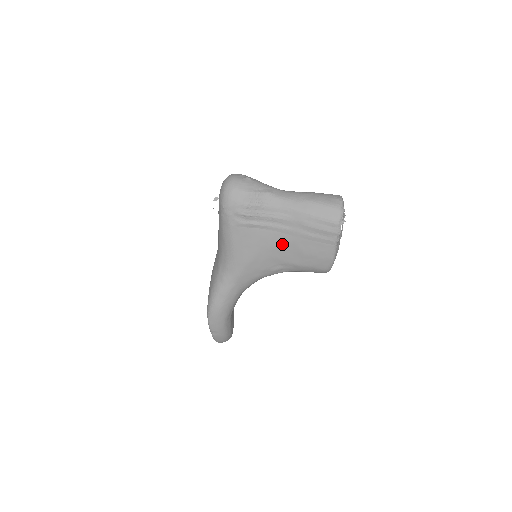
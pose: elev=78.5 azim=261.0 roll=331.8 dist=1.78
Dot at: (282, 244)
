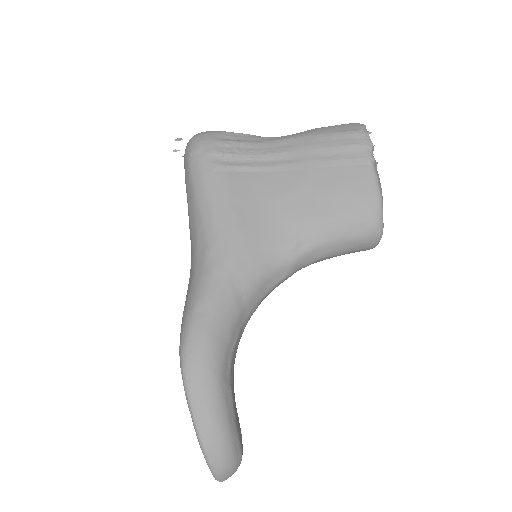
Dot at: (291, 188)
